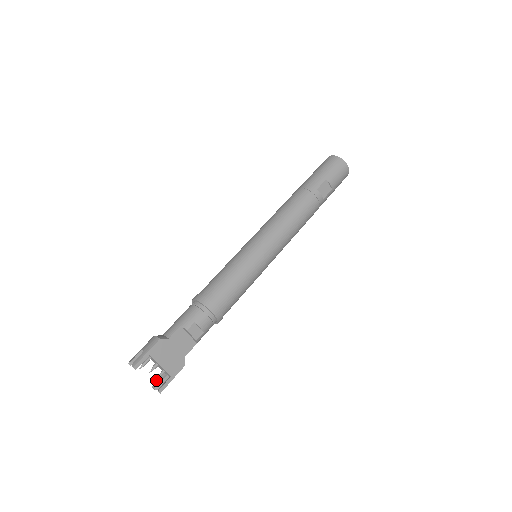
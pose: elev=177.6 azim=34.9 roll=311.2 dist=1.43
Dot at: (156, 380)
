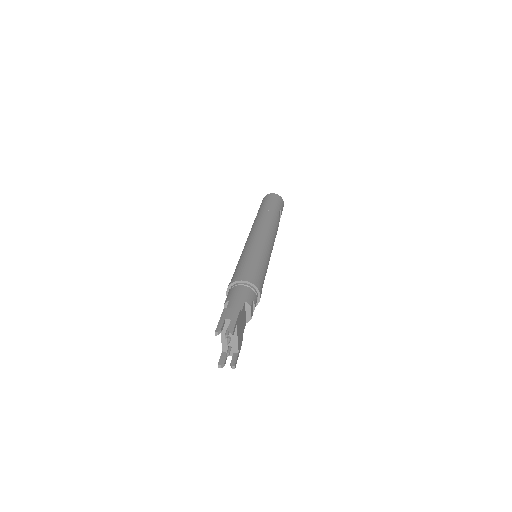
Dot at: (228, 355)
